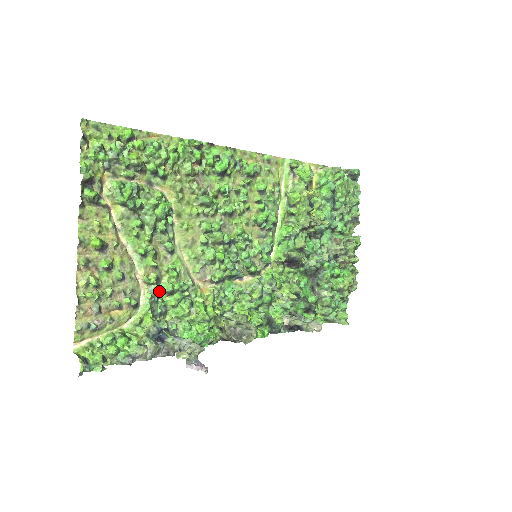
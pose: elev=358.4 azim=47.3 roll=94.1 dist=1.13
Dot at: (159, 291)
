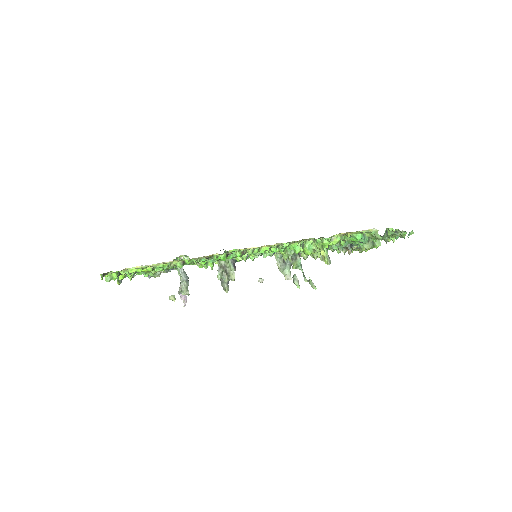
Dot at: occluded
